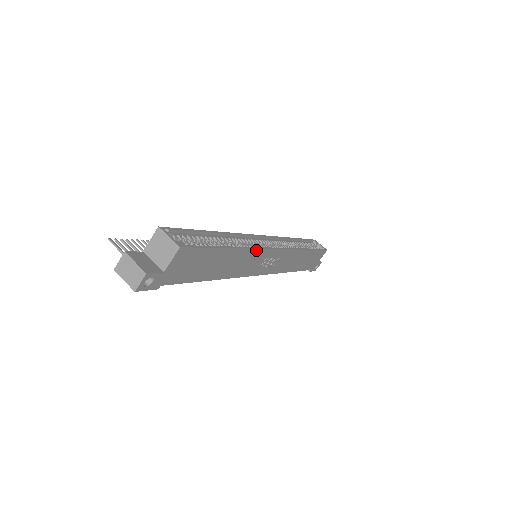
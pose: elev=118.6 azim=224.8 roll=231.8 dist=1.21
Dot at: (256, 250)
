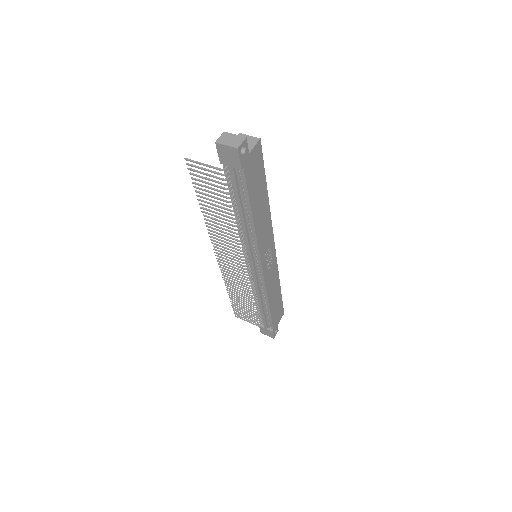
Dot at: (271, 223)
